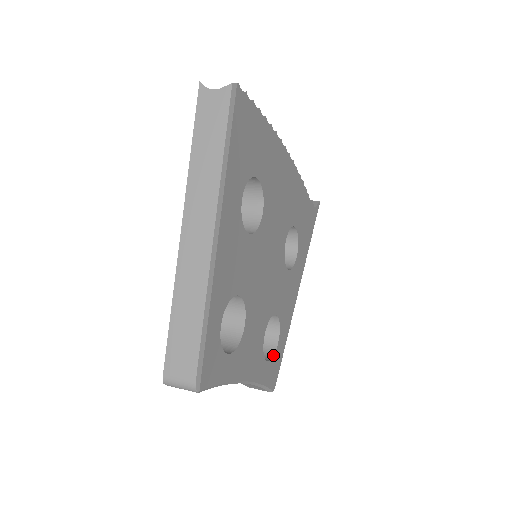
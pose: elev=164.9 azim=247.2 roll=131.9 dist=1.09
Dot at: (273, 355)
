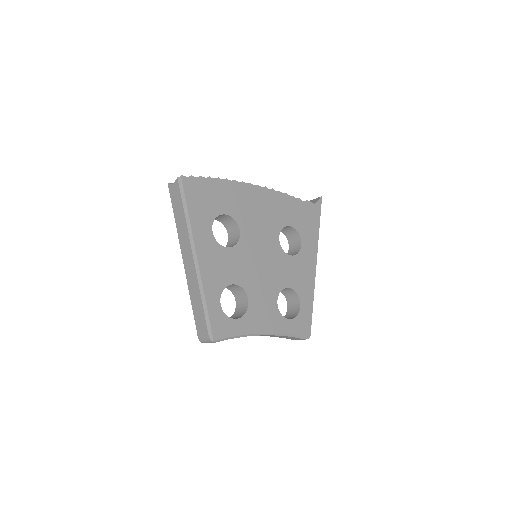
Dot at: (297, 314)
